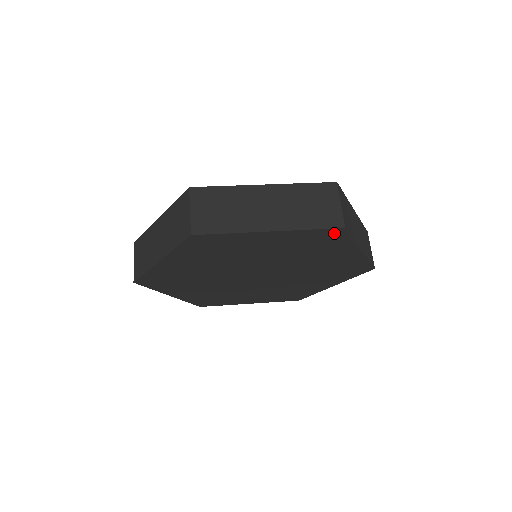
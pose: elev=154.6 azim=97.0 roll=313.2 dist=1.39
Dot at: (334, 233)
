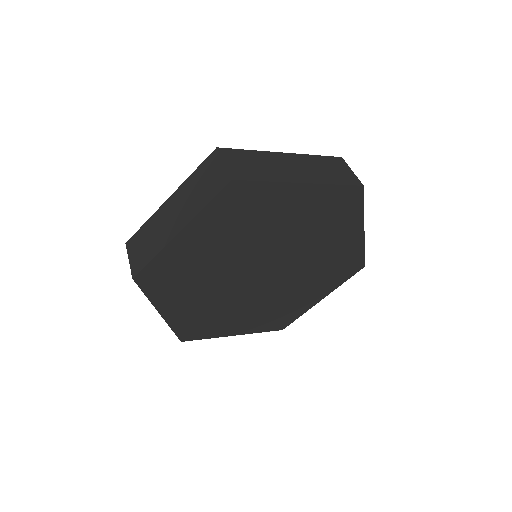
Dot at: (352, 194)
